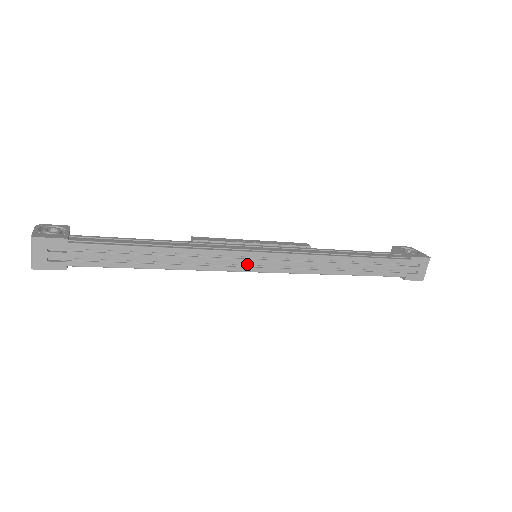
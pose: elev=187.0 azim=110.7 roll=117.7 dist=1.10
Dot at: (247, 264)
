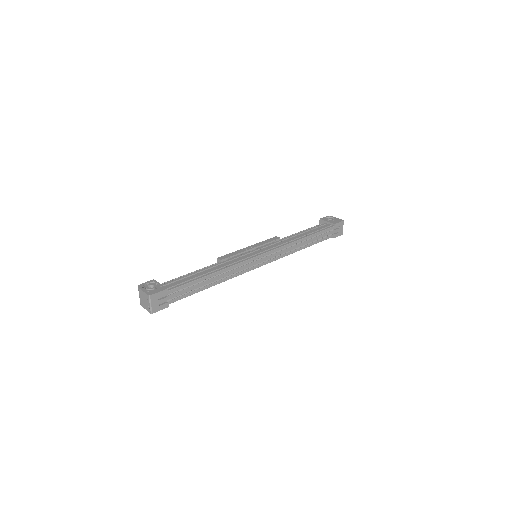
Dot at: (256, 264)
